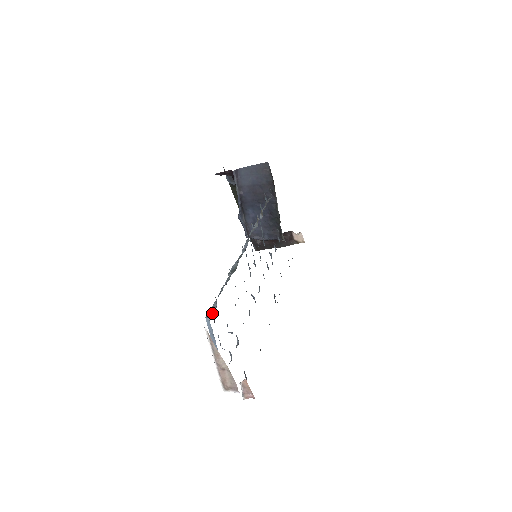
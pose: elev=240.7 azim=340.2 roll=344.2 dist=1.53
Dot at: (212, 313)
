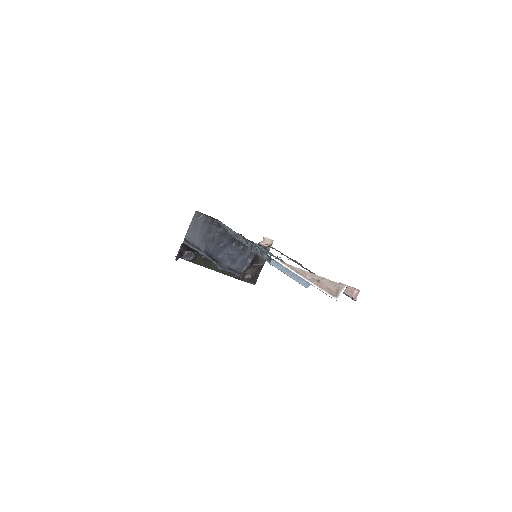
Dot at: (270, 259)
